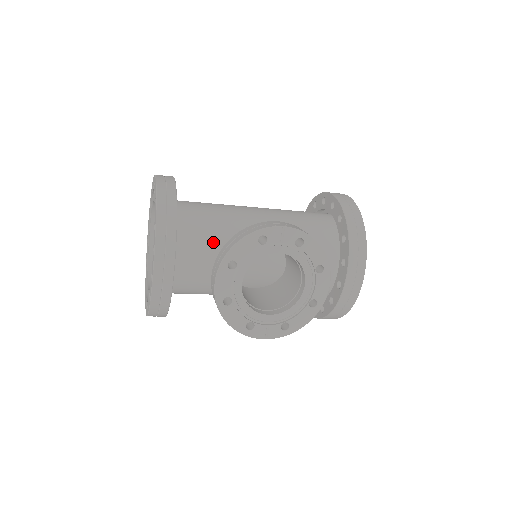
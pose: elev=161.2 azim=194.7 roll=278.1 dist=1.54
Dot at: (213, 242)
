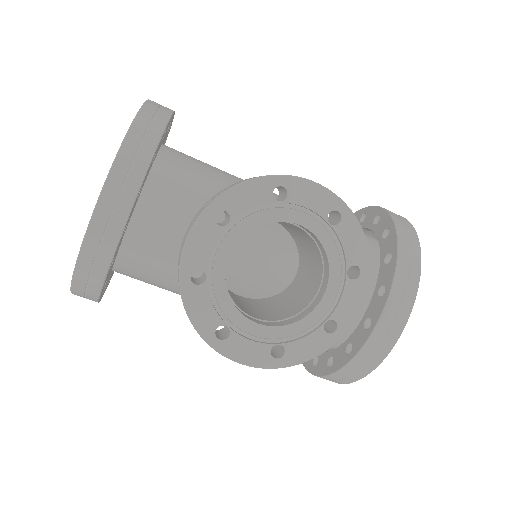
Dot at: (202, 203)
